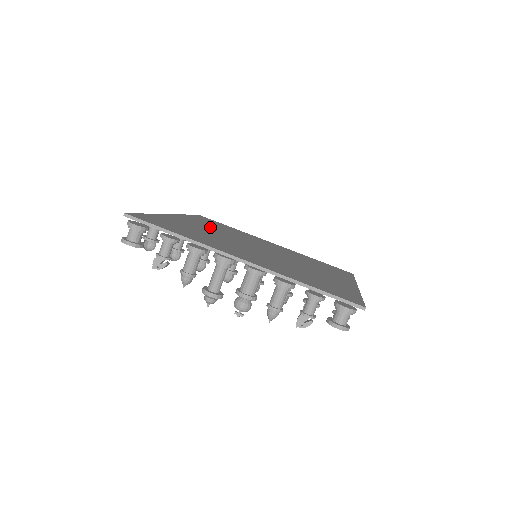
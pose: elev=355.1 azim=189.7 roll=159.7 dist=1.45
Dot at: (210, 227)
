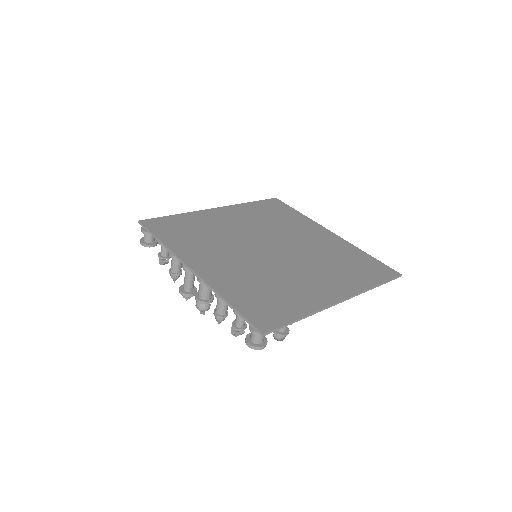
Dot at: (248, 220)
